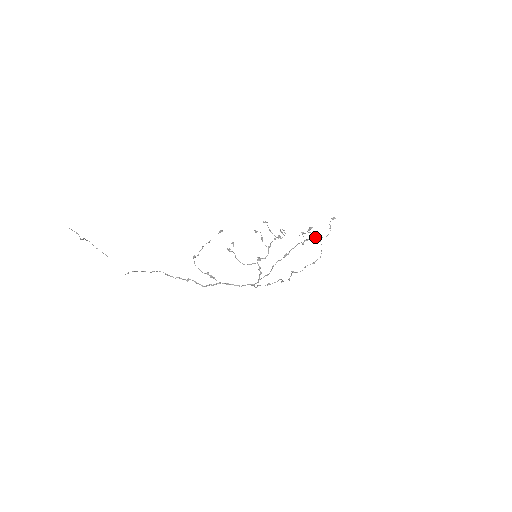
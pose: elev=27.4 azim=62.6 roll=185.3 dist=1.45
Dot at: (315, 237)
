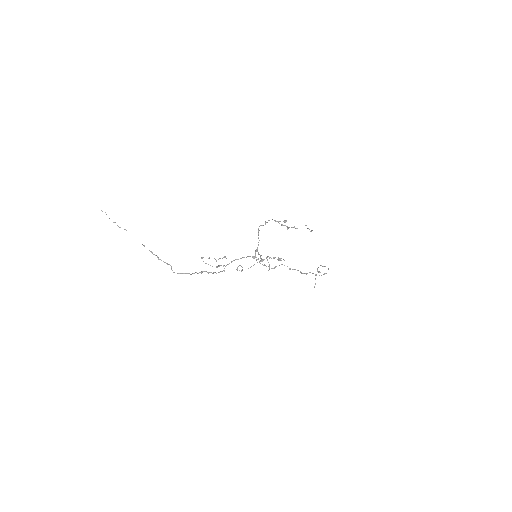
Dot at: (294, 227)
